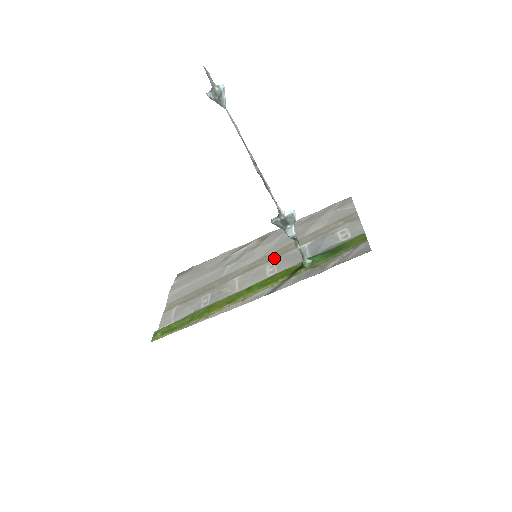
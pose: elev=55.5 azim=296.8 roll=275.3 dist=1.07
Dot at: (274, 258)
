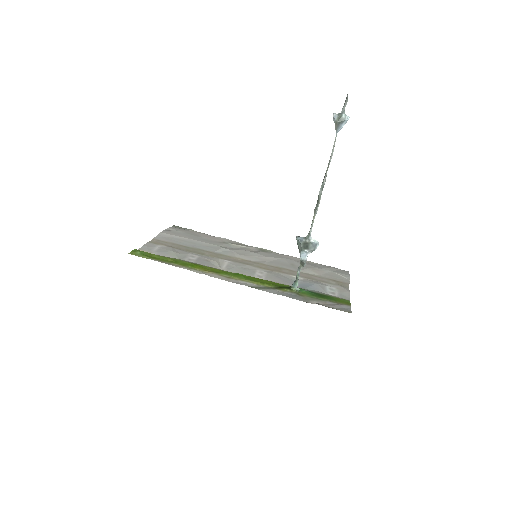
Dot at: (266, 269)
